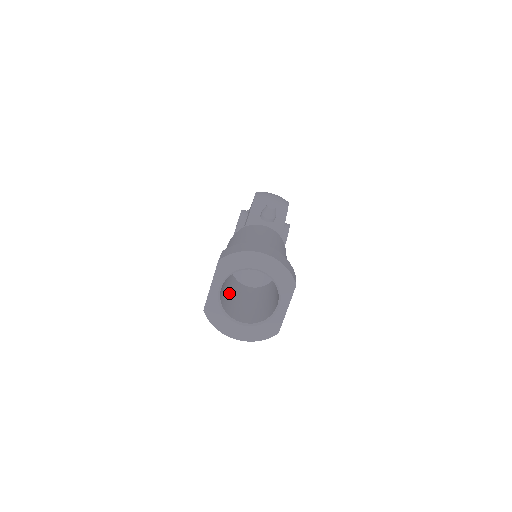
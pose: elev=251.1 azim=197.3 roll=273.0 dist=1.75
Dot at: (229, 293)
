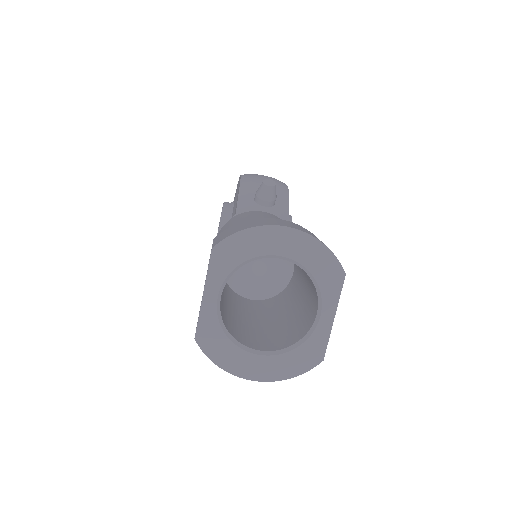
Dot at: (229, 309)
